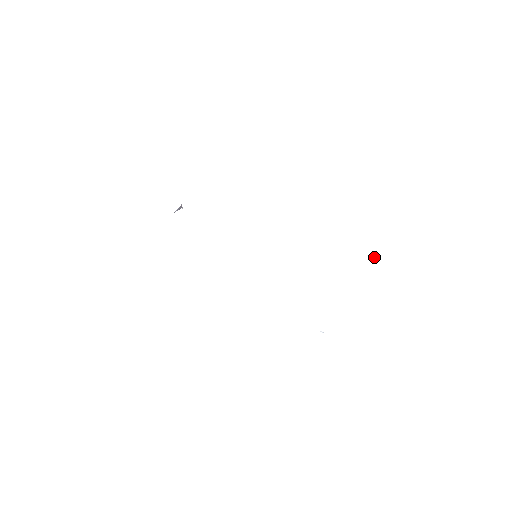
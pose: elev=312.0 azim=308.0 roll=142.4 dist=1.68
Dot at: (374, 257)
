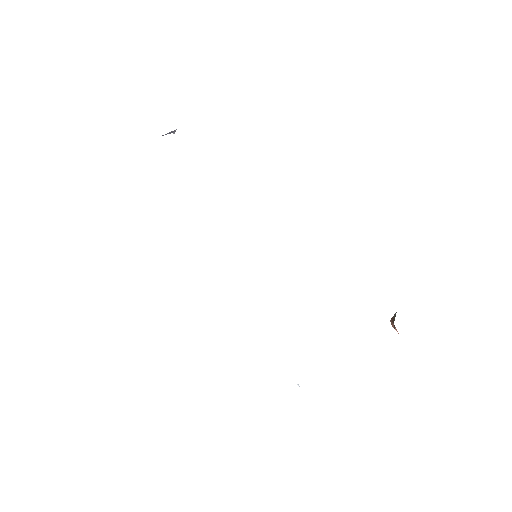
Dot at: (393, 325)
